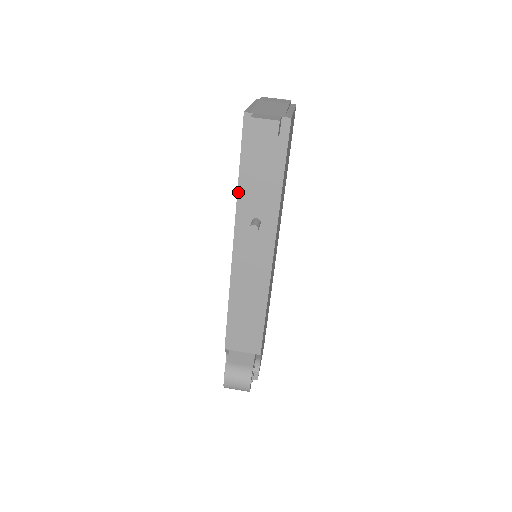
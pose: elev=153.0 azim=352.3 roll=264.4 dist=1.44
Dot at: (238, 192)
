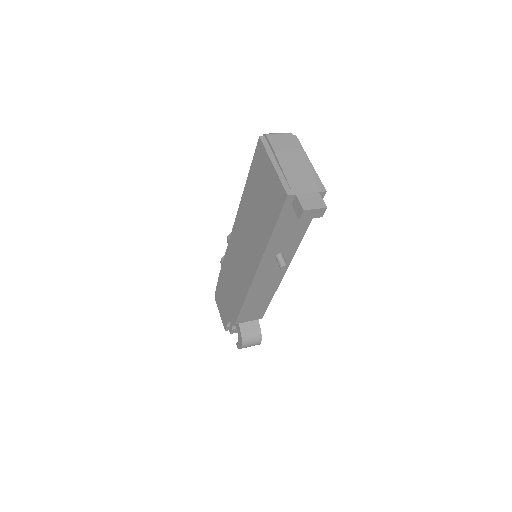
Dot at: (269, 243)
